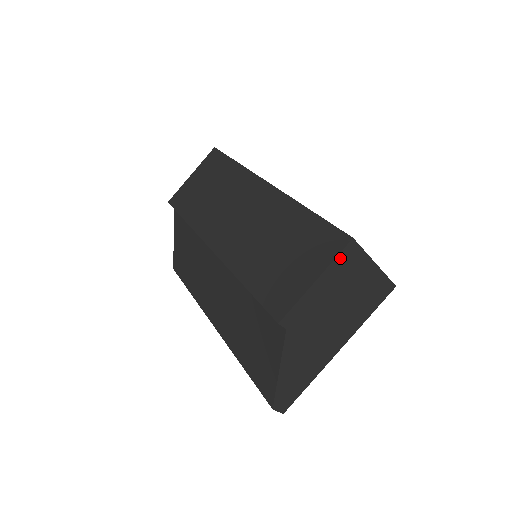
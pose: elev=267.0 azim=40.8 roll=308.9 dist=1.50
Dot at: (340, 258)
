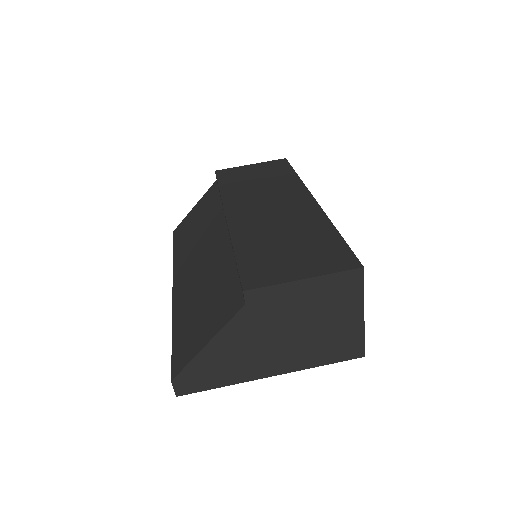
Dot at: (340, 277)
